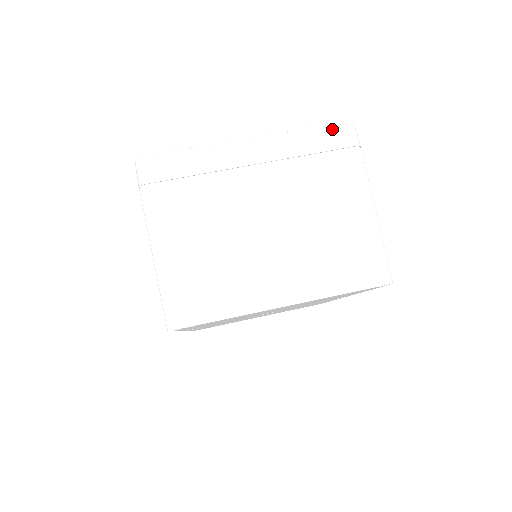
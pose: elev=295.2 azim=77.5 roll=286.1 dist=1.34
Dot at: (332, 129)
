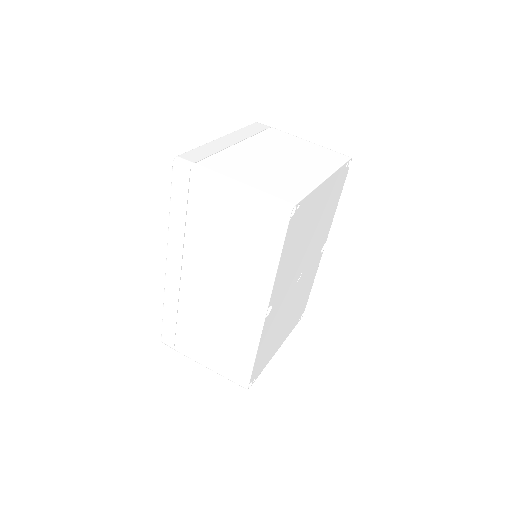
Dot at: (253, 125)
